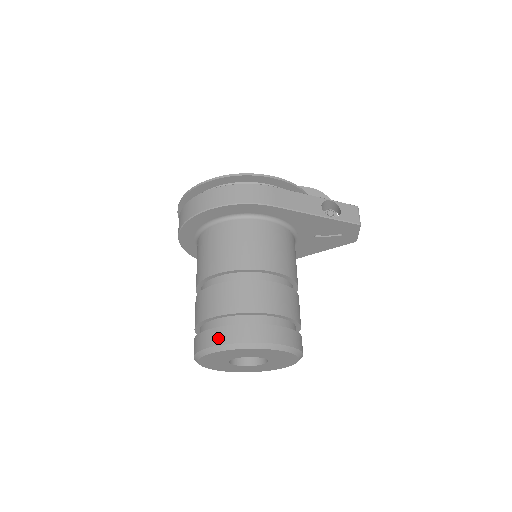
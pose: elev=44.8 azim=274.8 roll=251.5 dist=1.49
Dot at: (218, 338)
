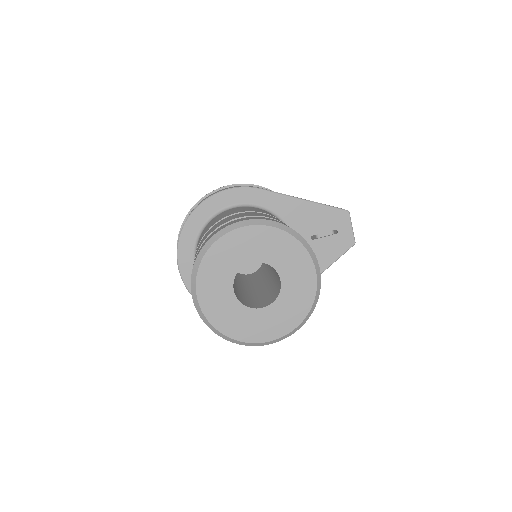
Dot at: (215, 232)
